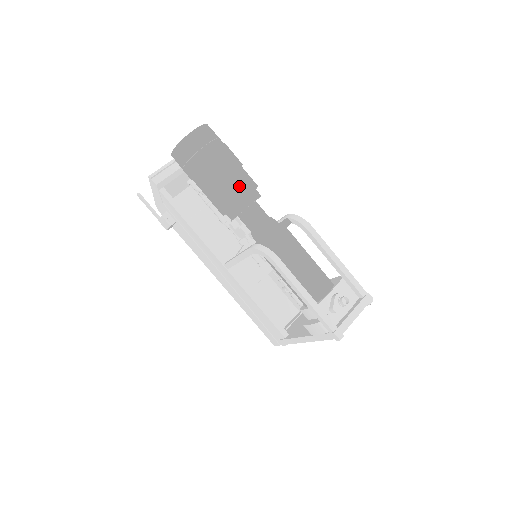
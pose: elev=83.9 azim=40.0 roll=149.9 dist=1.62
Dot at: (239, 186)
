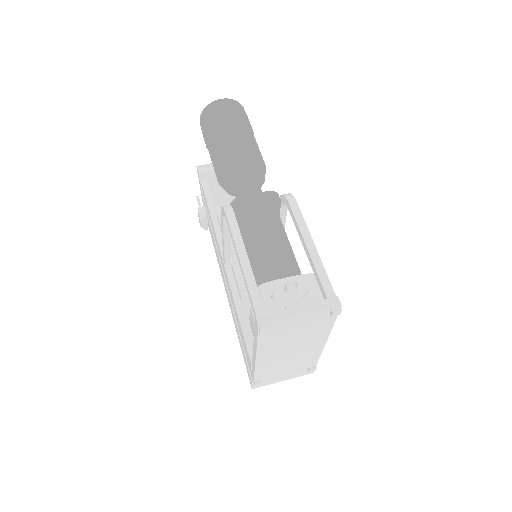
Dot at: (235, 148)
